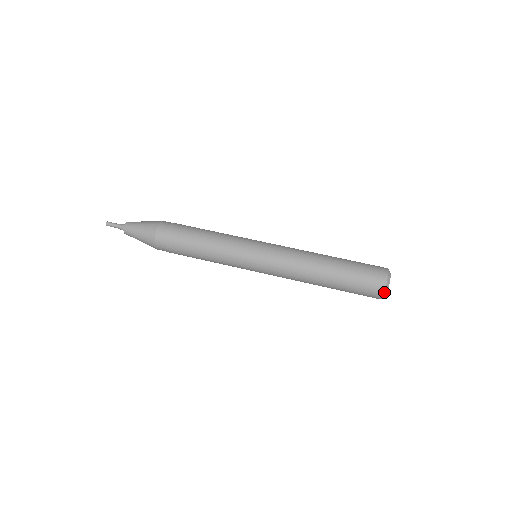
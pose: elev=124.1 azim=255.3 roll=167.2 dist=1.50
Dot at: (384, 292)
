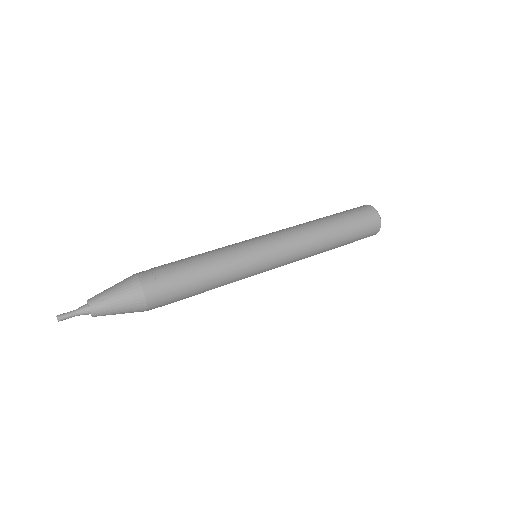
Dot at: (379, 217)
